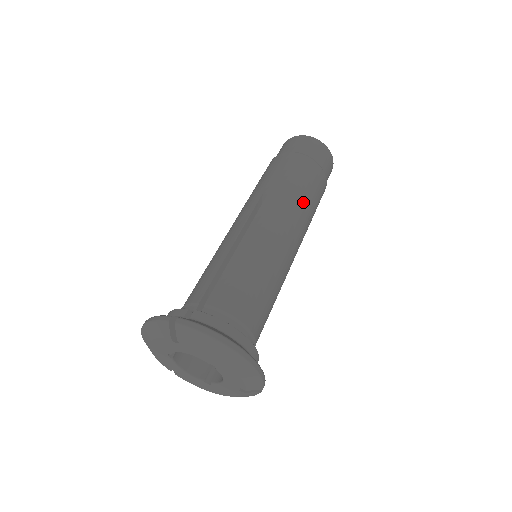
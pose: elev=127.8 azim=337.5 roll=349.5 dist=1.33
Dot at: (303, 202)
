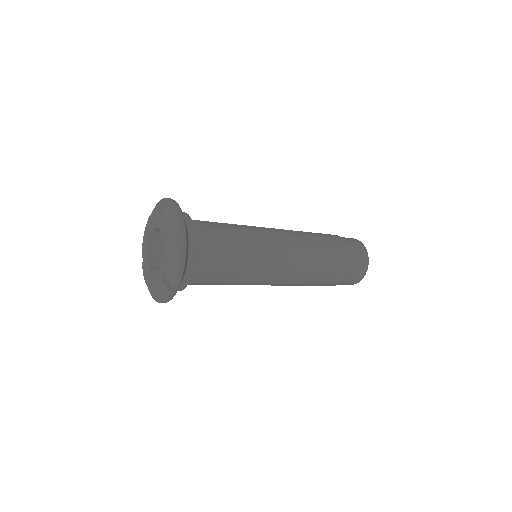
Dot at: (316, 254)
